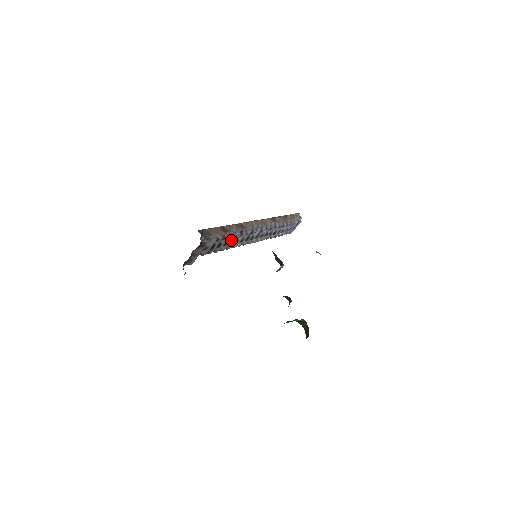
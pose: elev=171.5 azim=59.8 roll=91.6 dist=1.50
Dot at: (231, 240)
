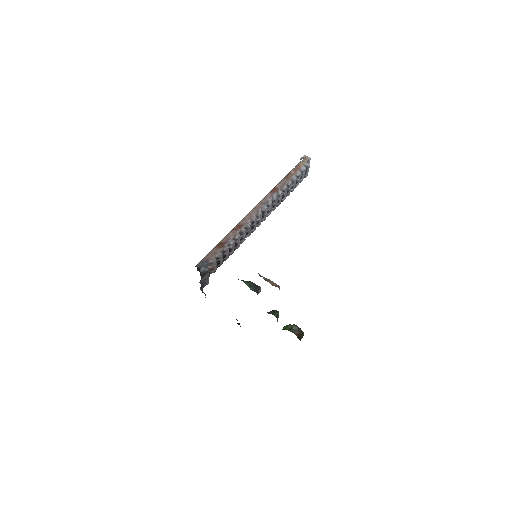
Dot at: (234, 245)
